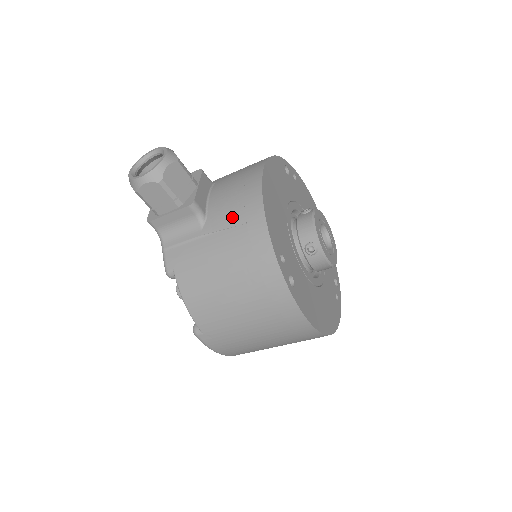
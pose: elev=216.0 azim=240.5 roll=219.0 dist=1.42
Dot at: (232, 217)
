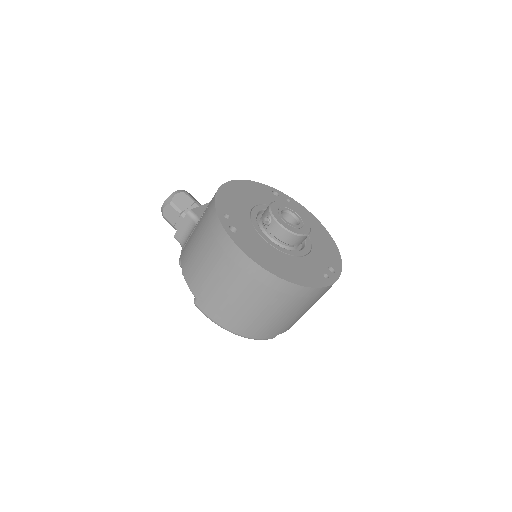
Dot at: occluded
